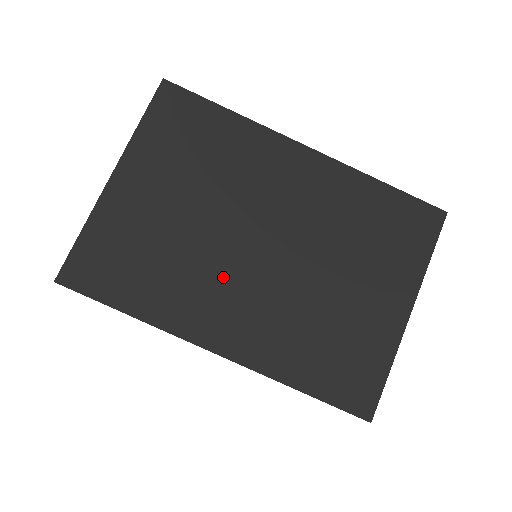
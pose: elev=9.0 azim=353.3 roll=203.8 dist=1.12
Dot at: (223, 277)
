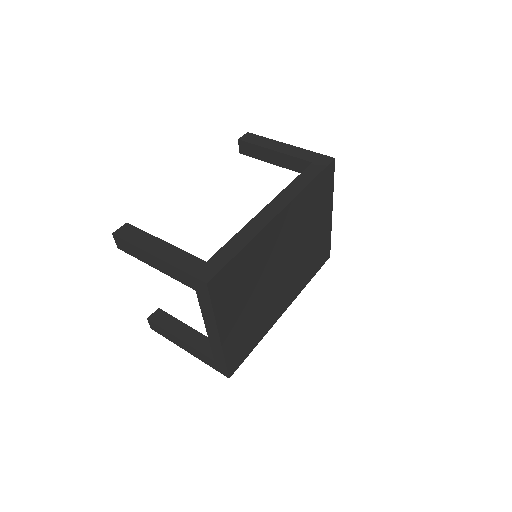
Dot at: (276, 295)
